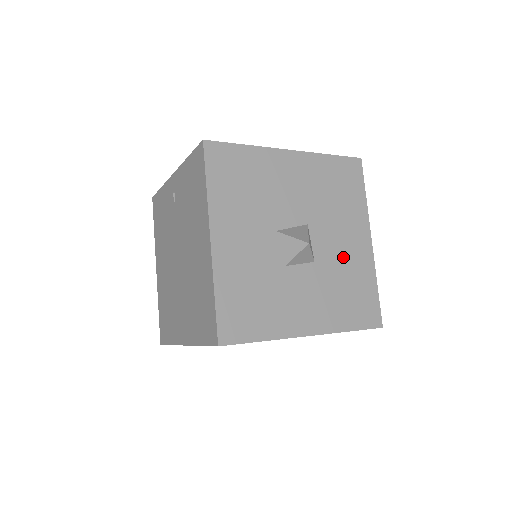
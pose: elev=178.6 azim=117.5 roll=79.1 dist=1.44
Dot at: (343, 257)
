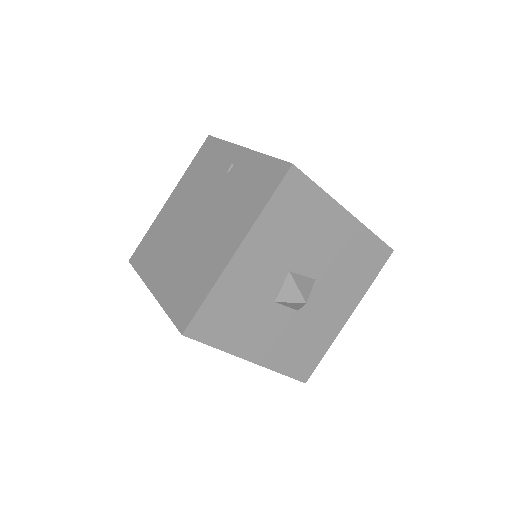
Dot at: (320, 318)
